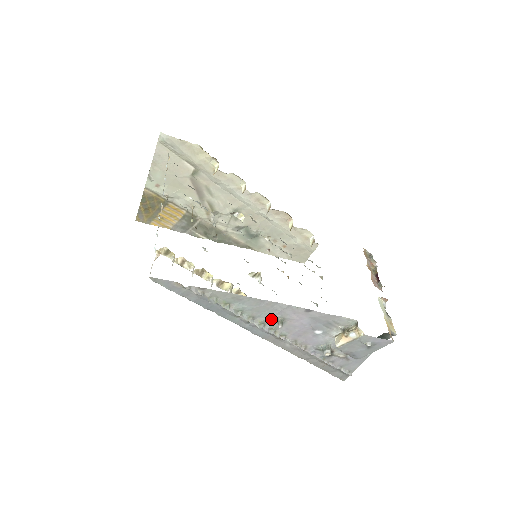
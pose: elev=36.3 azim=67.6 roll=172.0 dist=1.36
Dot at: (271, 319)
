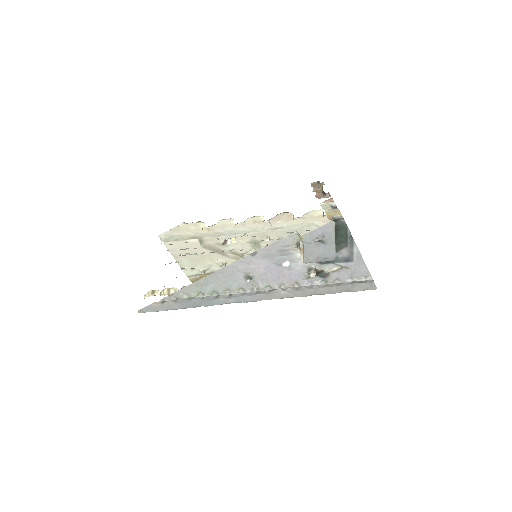
Dot at: (241, 281)
